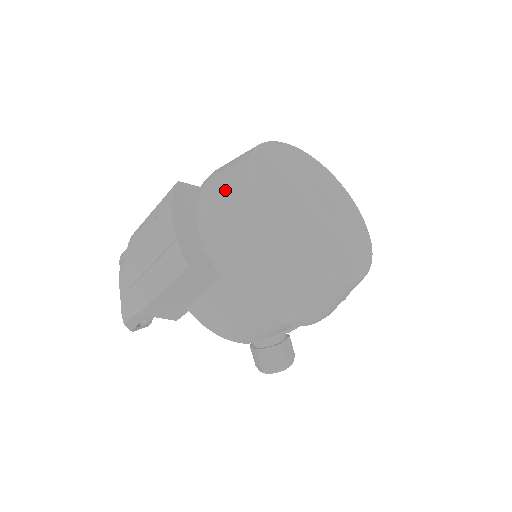
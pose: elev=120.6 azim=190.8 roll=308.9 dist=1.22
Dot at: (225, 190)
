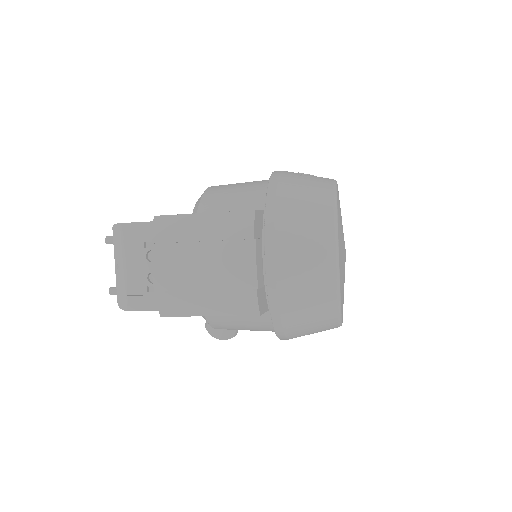
Dot at: (307, 249)
